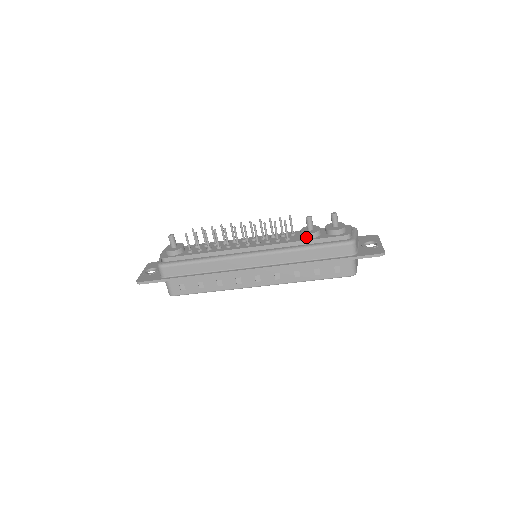
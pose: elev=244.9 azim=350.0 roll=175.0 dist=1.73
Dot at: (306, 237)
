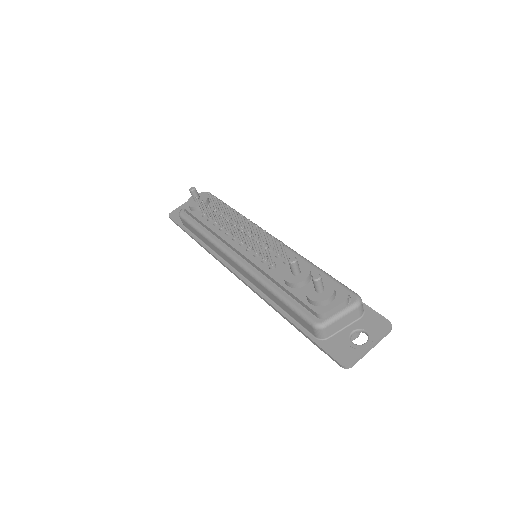
Dot at: (284, 280)
